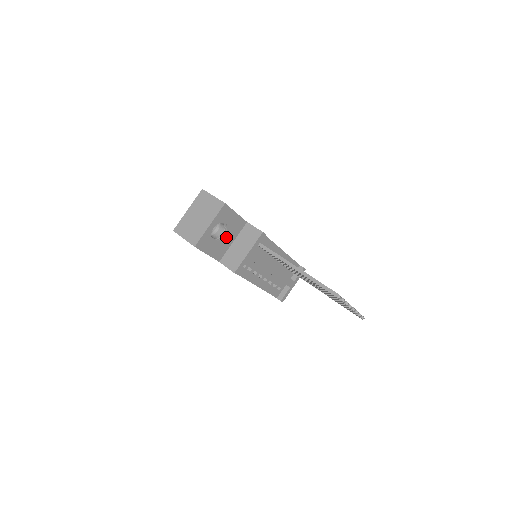
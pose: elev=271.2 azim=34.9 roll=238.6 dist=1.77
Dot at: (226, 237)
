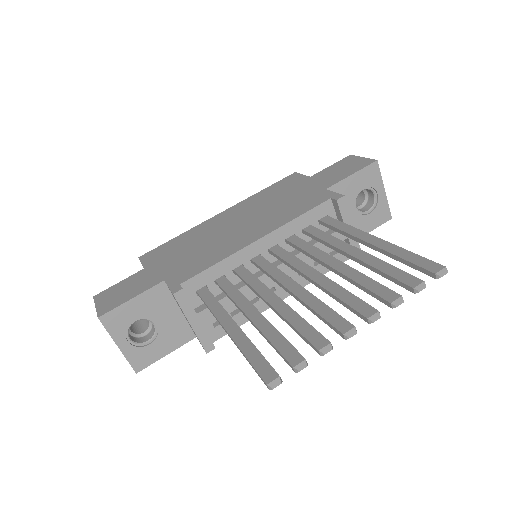
Dot at: (162, 321)
